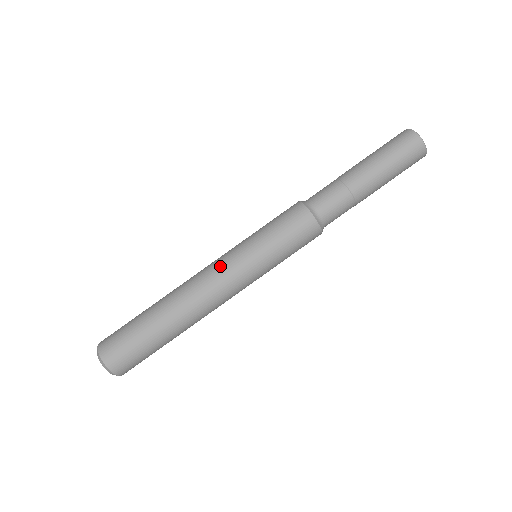
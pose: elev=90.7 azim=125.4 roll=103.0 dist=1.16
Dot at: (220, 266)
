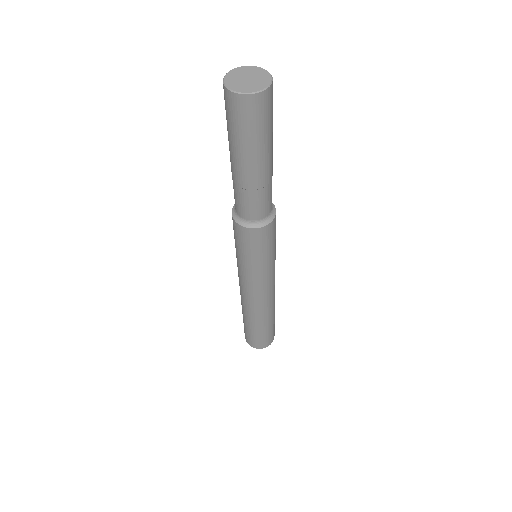
Dot at: occluded
